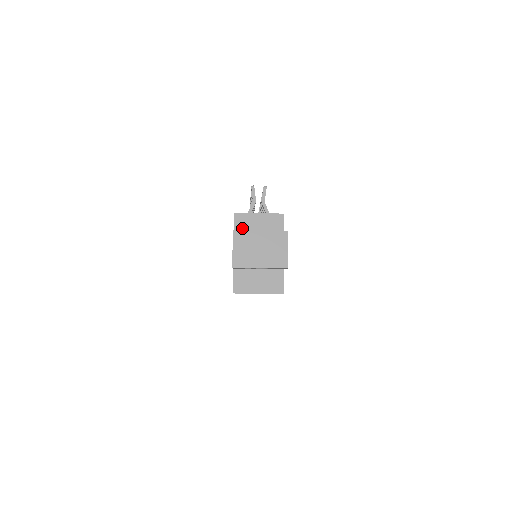
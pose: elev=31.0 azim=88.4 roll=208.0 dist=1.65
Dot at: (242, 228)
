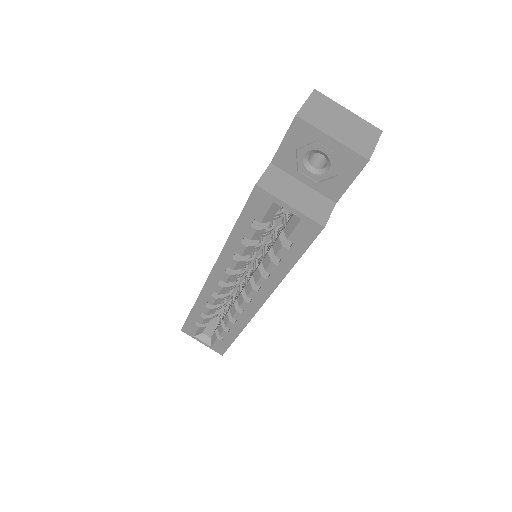
Dot at: occluded
